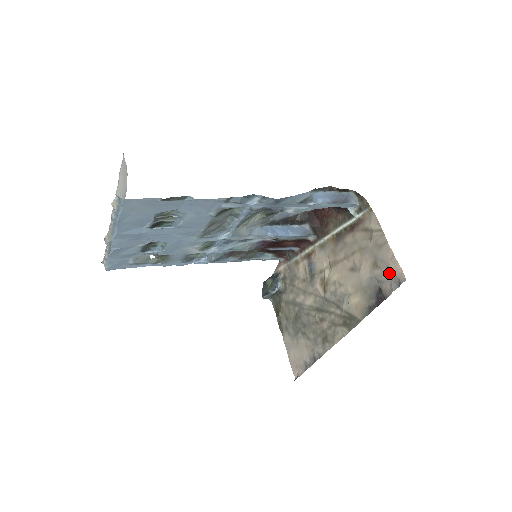
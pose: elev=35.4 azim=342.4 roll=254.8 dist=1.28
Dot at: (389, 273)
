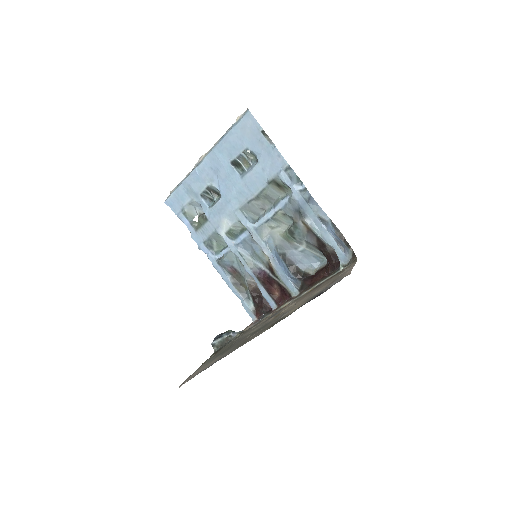
Dot at: (339, 279)
